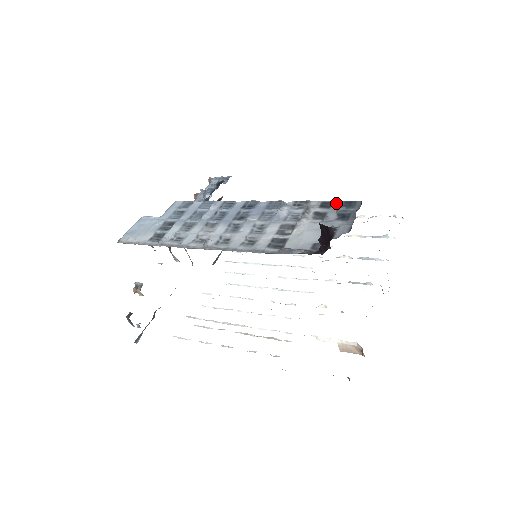
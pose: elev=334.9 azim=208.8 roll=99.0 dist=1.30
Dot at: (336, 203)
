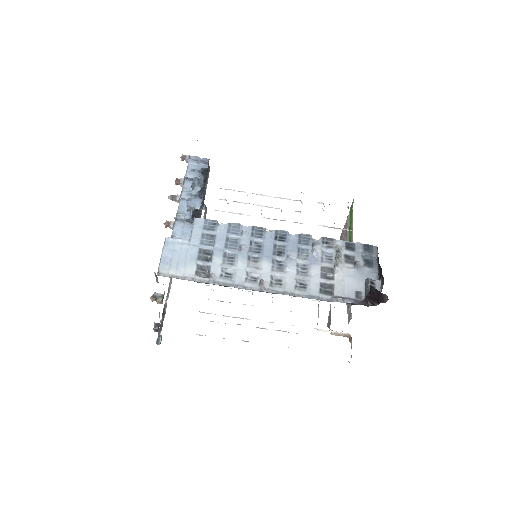
Dot at: (358, 246)
